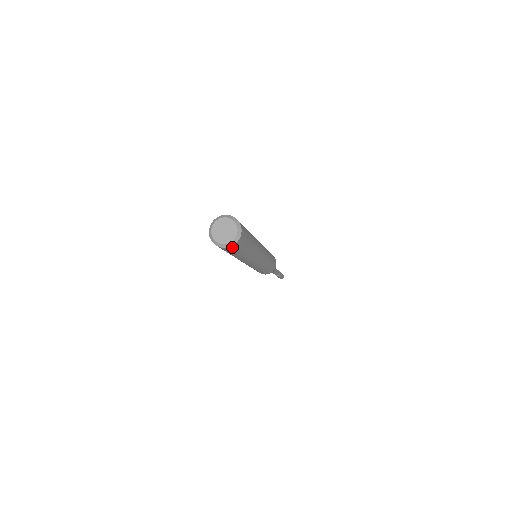
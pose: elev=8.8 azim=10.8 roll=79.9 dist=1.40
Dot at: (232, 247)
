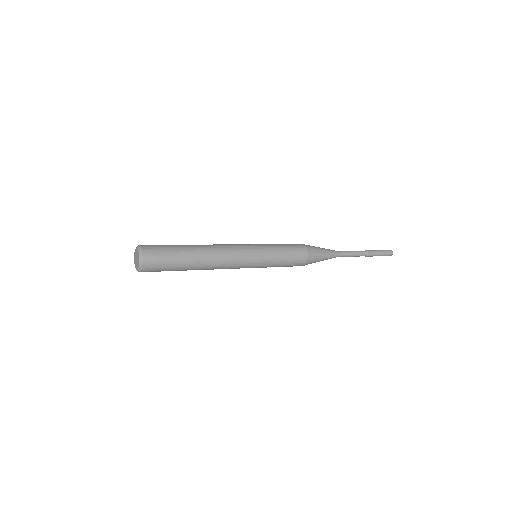
Dot at: (146, 269)
